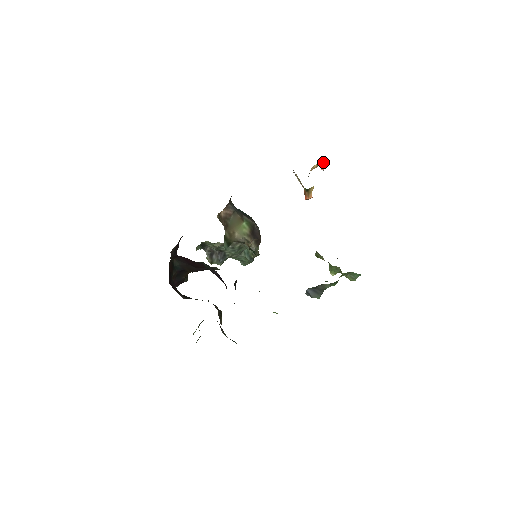
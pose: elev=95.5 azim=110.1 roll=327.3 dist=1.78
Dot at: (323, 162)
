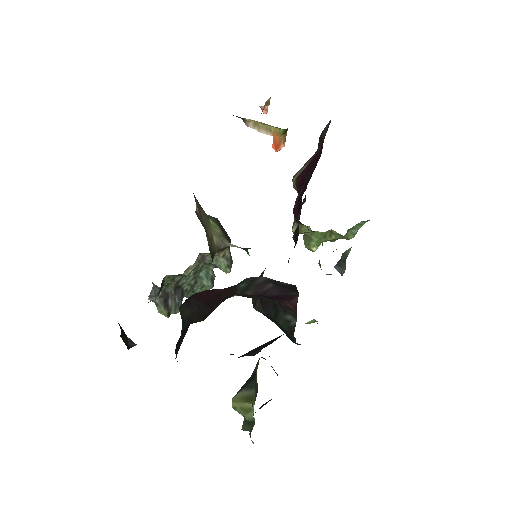
Dot at: (270, 98)
